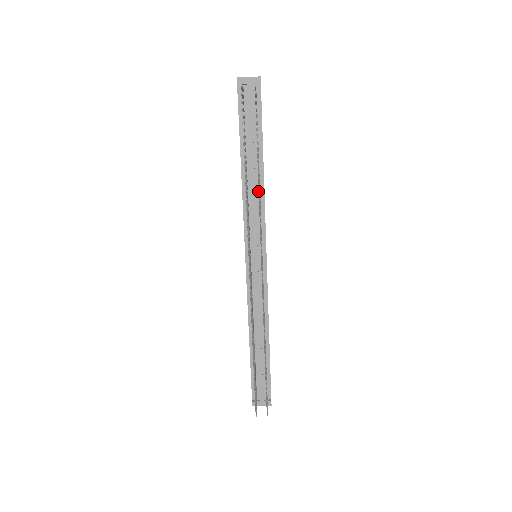
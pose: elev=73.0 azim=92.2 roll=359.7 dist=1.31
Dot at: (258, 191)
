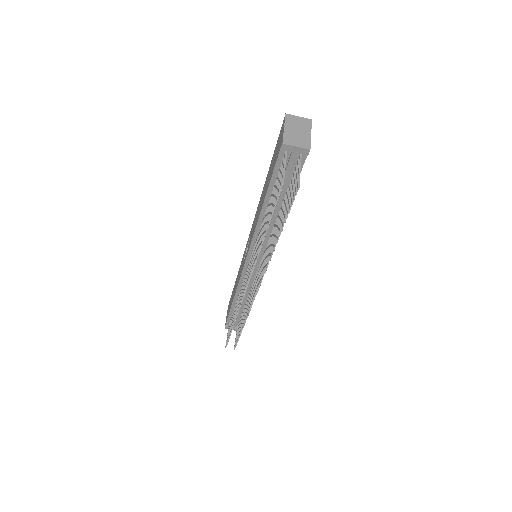
Dot at: (273, 226)
